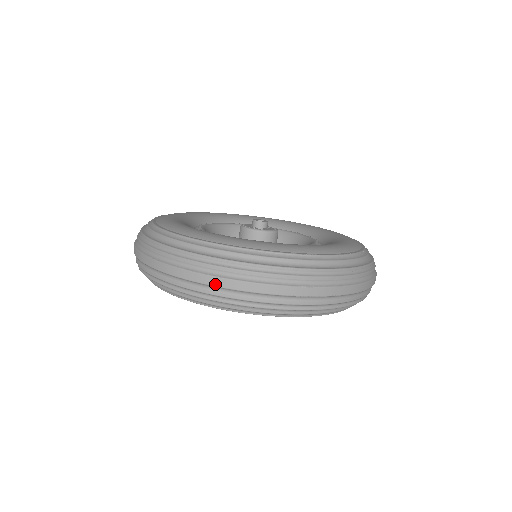
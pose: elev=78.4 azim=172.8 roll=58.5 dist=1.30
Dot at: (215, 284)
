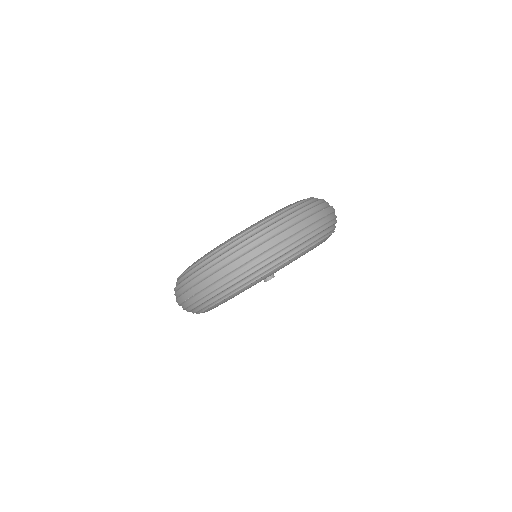
Dot at: (291, 233)
